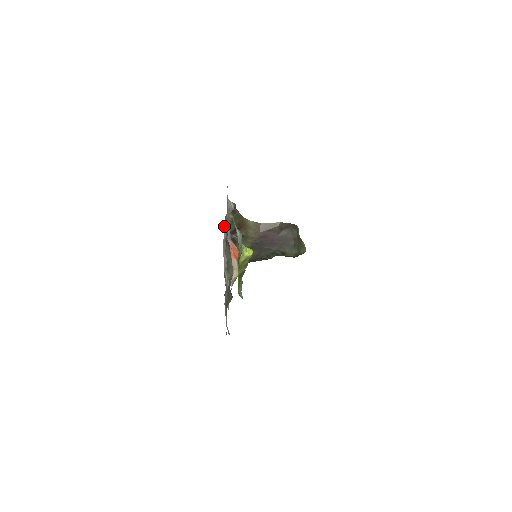
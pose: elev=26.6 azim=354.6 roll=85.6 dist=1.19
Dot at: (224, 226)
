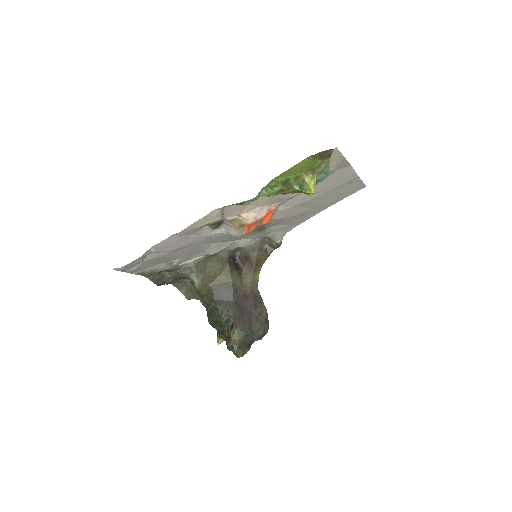
Dot at: (254, 241)
